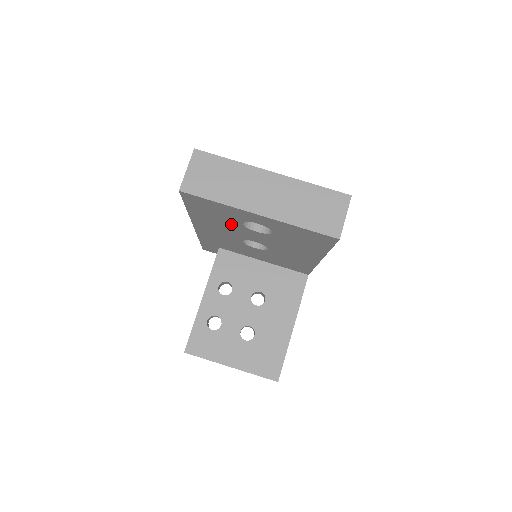
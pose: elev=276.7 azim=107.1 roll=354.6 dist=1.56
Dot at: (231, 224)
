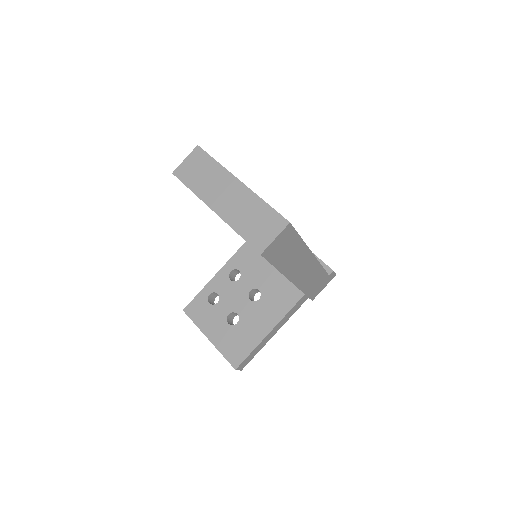
Dot at: occluded
